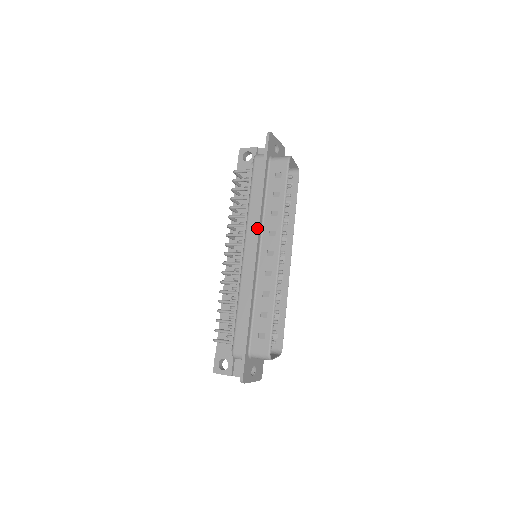
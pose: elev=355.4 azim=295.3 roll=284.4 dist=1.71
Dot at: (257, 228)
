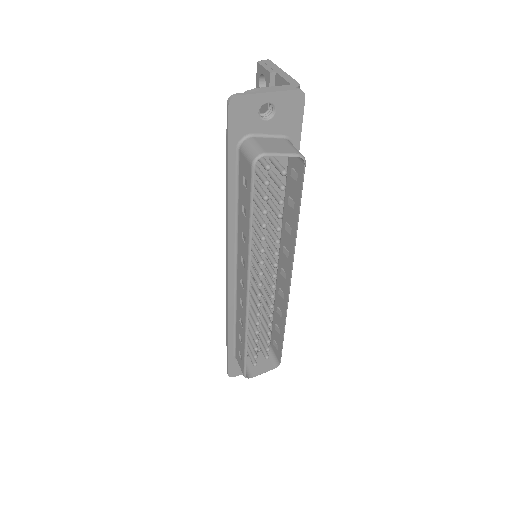
Dot at: (227, 246)
